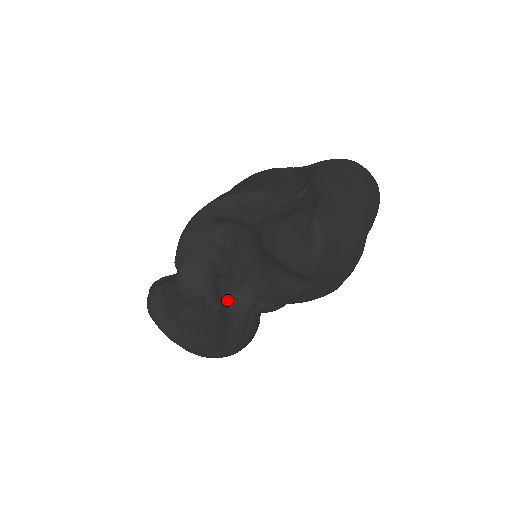
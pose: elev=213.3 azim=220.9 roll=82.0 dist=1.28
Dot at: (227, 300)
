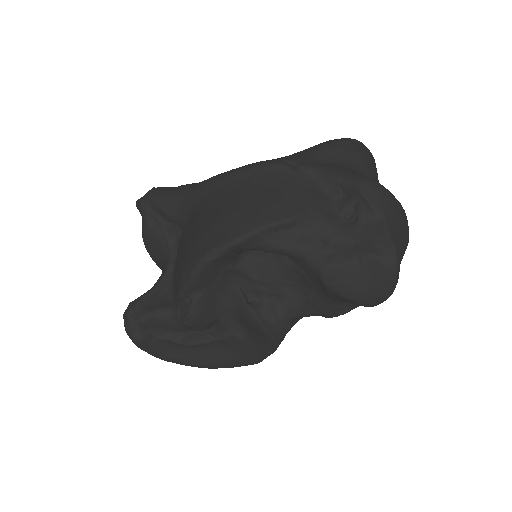
Dot at: (271, 333)
